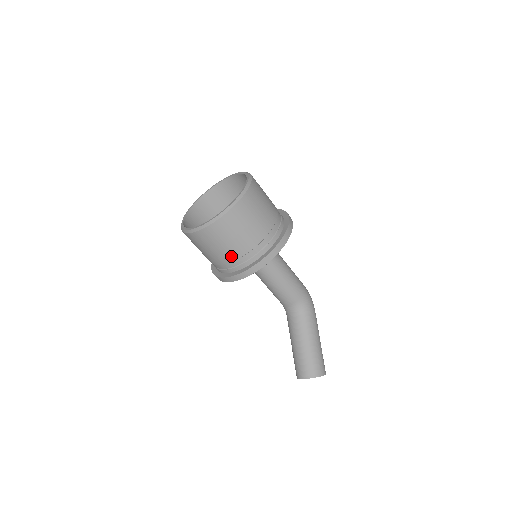
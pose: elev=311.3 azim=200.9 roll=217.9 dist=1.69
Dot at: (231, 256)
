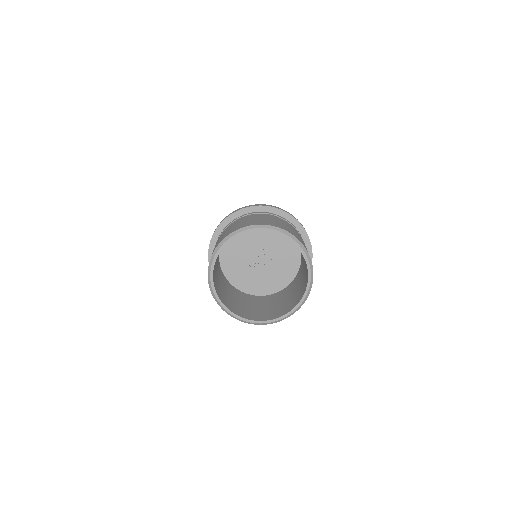
Dot at: occluded
